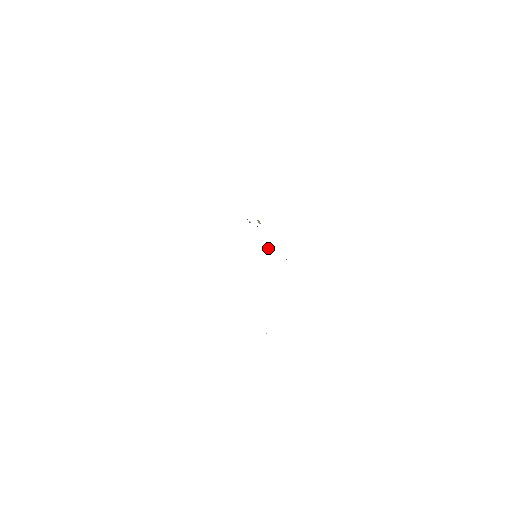
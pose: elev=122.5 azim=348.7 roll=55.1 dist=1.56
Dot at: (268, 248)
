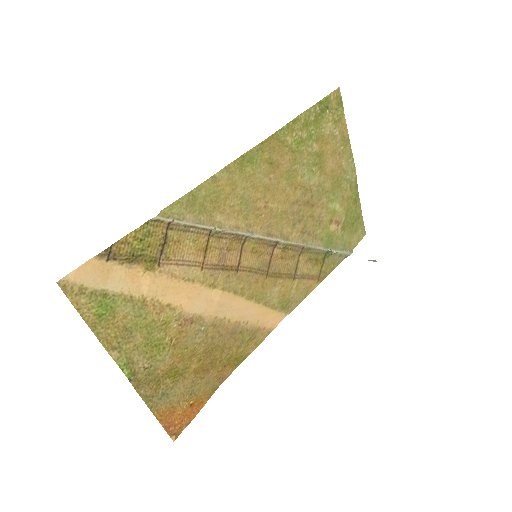
Dot at: (251, 233)
